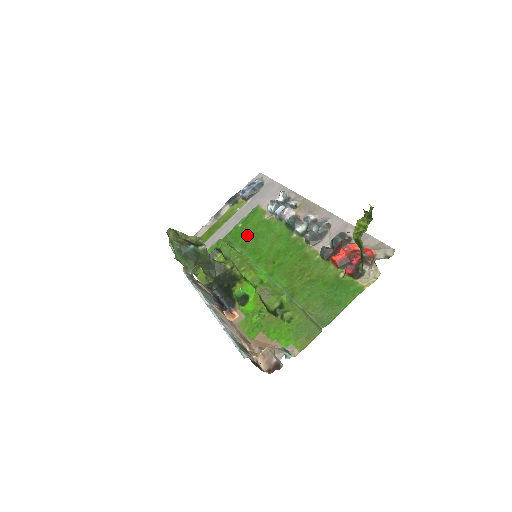
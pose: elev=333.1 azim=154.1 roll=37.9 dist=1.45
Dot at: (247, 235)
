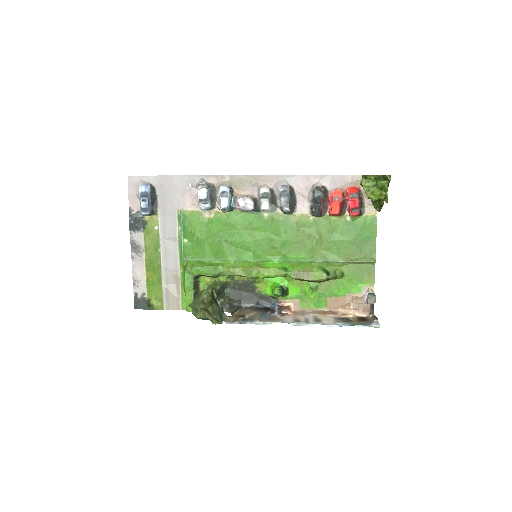
Dot at: (209, 244)
